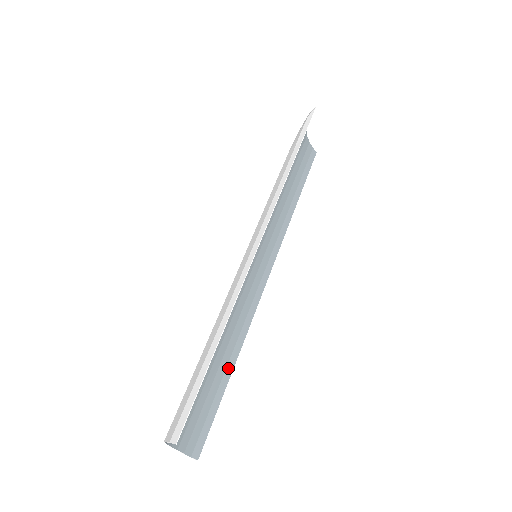
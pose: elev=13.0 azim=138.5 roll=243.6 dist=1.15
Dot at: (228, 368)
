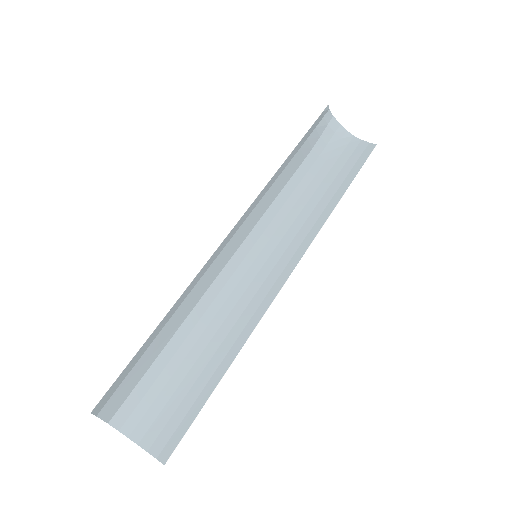
Dot at: (219, 371)
